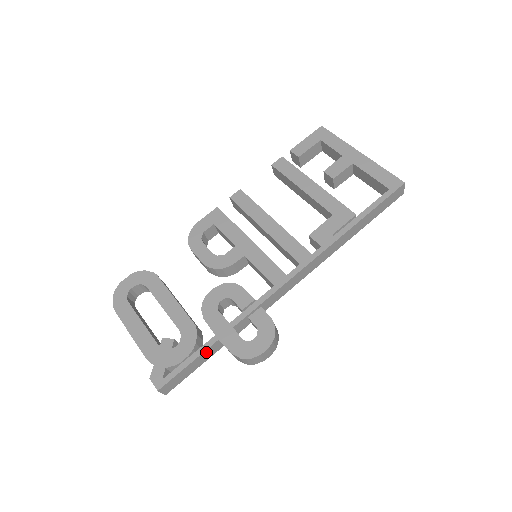
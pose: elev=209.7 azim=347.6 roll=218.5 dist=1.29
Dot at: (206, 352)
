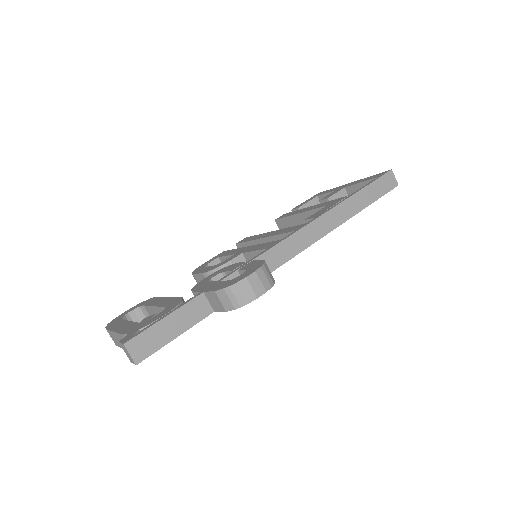
Dot at: (189, 307)
